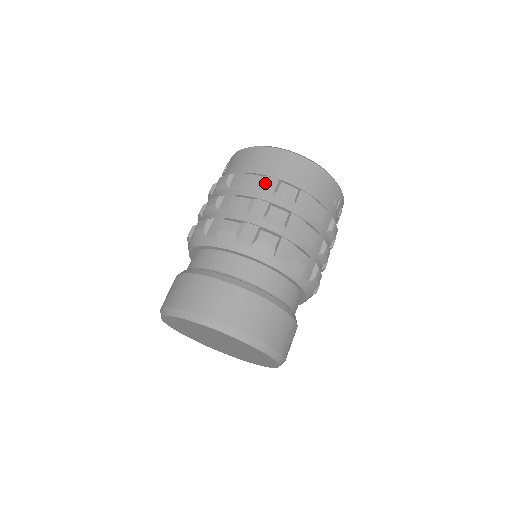
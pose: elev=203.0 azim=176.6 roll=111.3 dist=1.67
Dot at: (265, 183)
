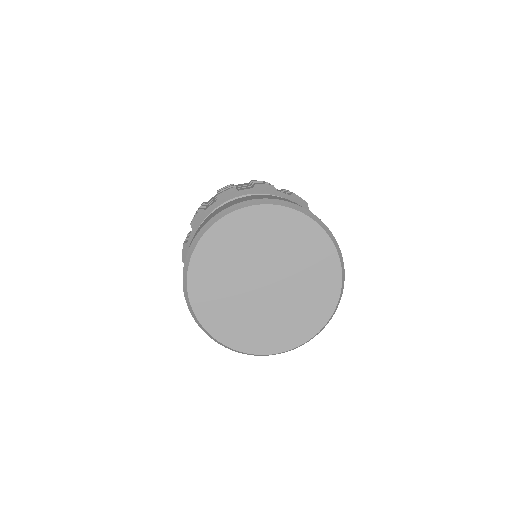
Dot at: occluded
